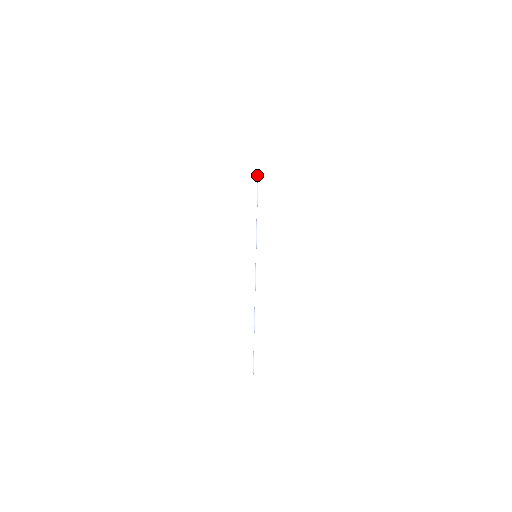
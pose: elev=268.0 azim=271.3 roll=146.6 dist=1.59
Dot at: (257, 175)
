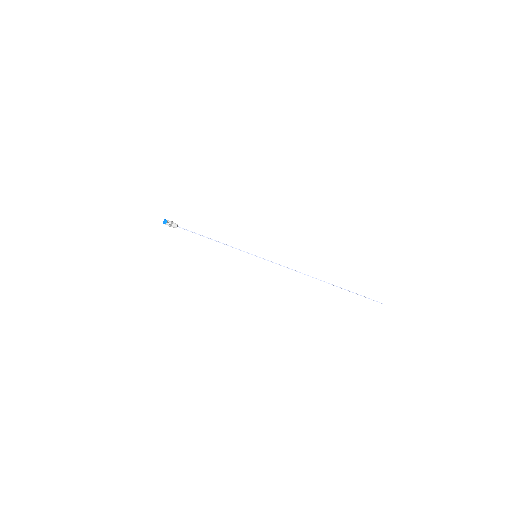
Dot at: (169, 225)
